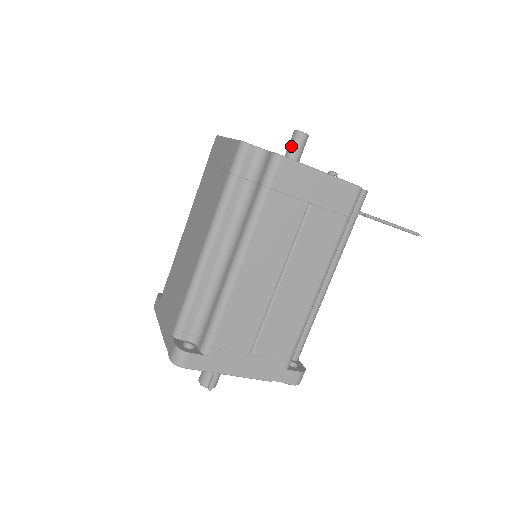
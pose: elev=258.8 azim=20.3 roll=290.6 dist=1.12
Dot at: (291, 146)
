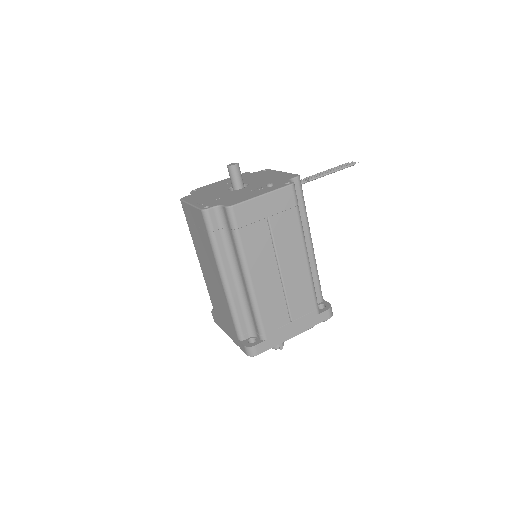
Dot at: (232, 178)
